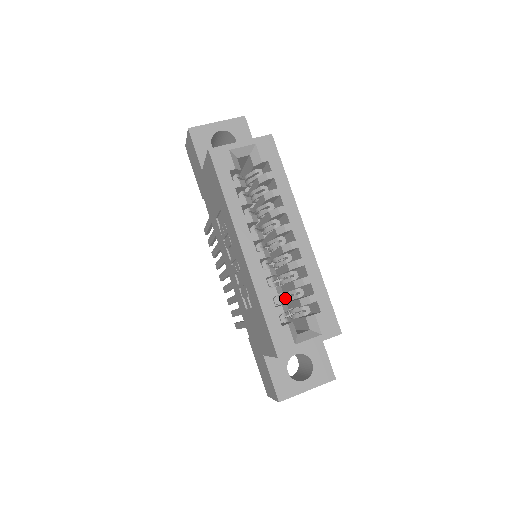
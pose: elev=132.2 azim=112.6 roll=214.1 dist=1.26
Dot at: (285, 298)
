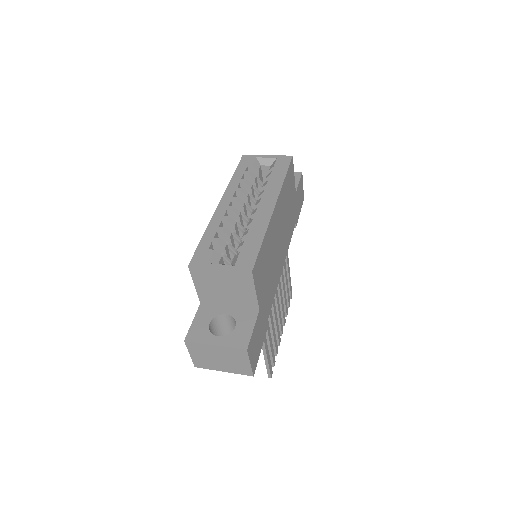
Dot at: occluded
